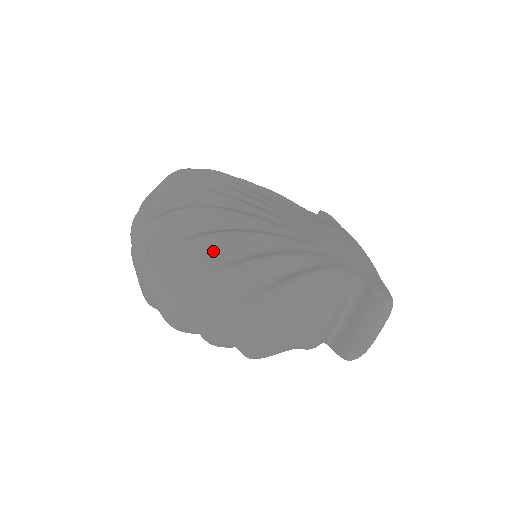
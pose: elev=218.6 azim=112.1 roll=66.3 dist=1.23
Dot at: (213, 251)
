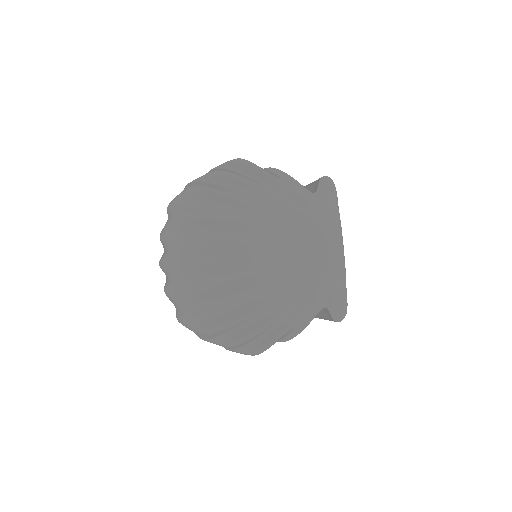
Dot at: (220, 333)
